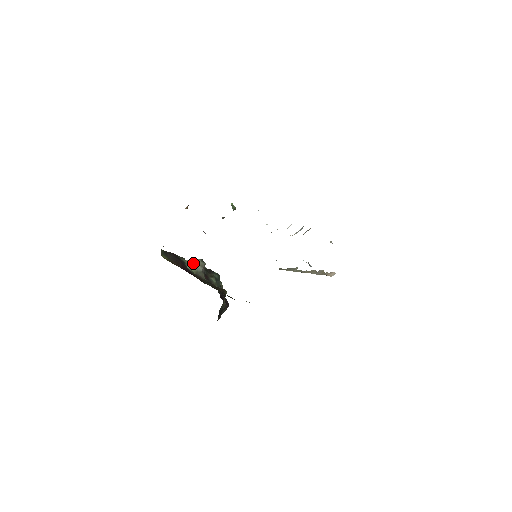
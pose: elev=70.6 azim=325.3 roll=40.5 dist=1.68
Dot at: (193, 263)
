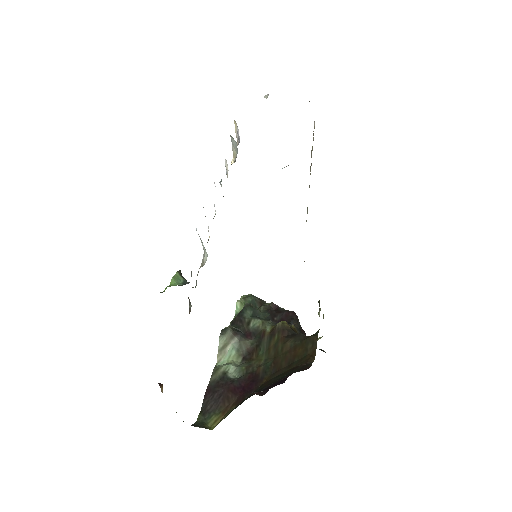
Dot at: (224, 351)
